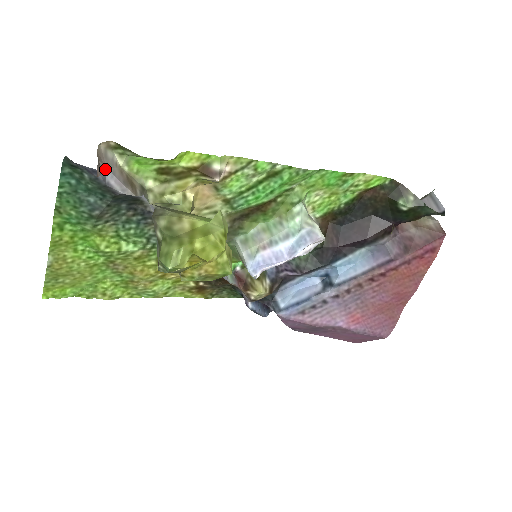
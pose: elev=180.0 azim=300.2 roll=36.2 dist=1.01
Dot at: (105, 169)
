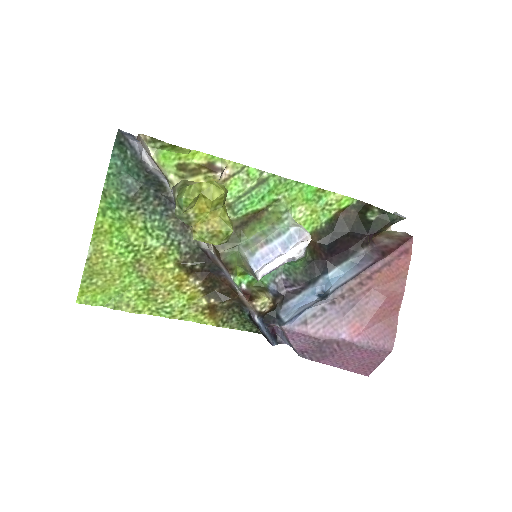
Dot at: (142, 147)
